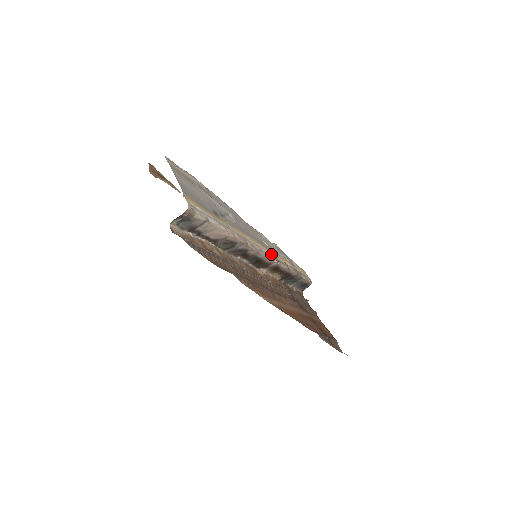
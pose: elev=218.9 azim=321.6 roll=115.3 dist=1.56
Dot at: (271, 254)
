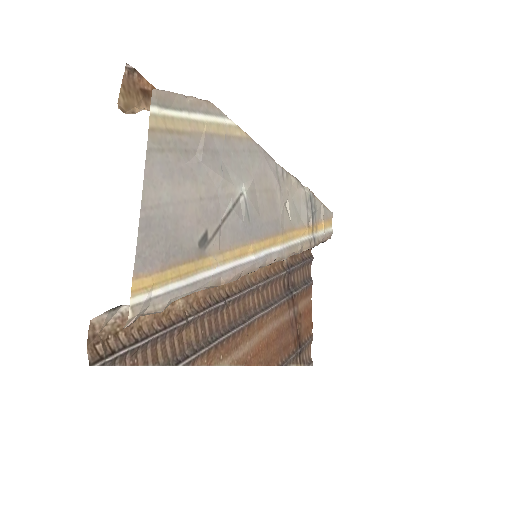
Dot at: (282, 248)
